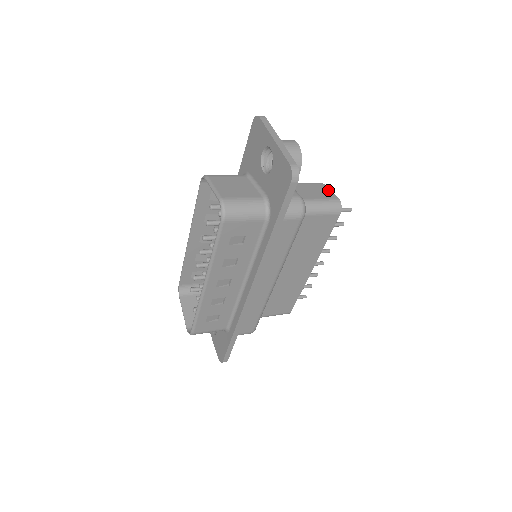
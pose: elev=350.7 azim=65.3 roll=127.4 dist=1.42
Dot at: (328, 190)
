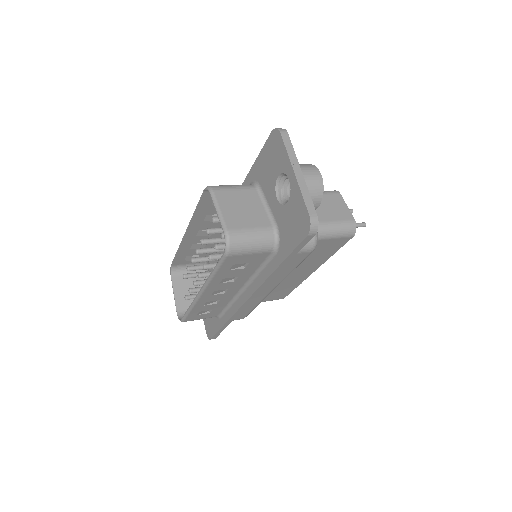
Dot at: (344, 205)
